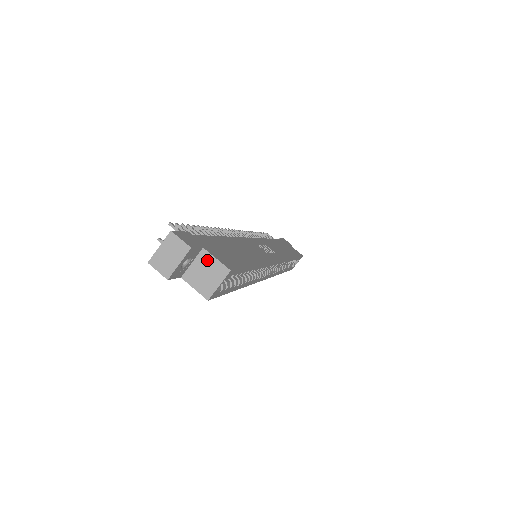
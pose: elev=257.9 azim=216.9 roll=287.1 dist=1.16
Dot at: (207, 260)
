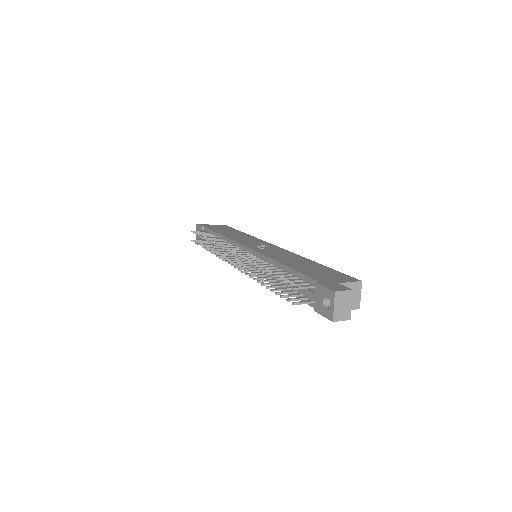
Dot at: occluded
